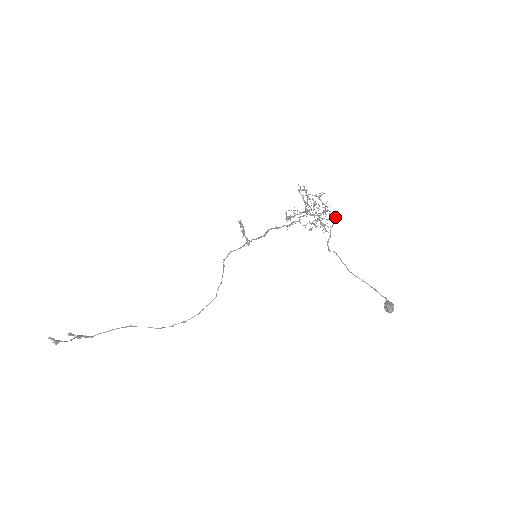
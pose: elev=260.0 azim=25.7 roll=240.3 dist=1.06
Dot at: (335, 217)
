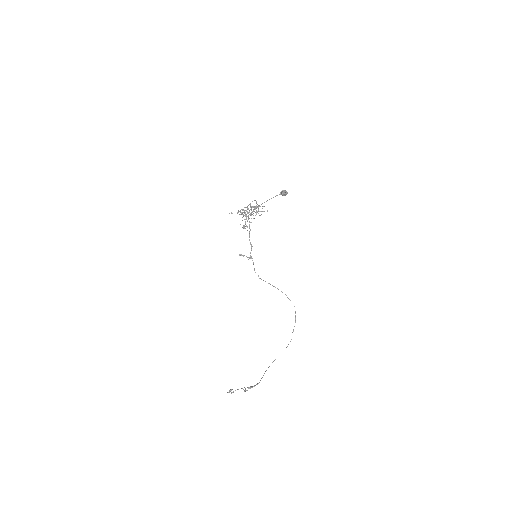
Dot at: (256, 203)
